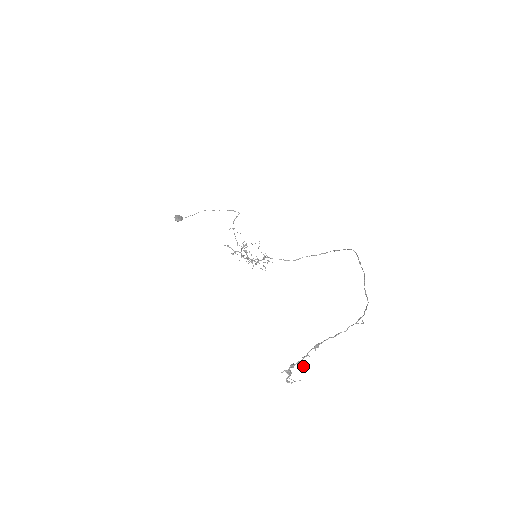
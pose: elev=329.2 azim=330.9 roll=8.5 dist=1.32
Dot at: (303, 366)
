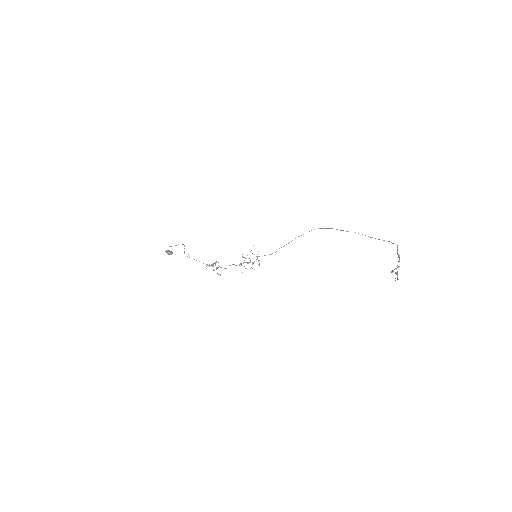
Dot at: occluded
